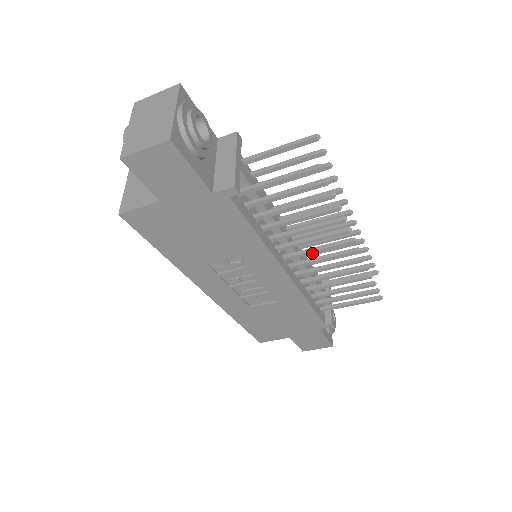
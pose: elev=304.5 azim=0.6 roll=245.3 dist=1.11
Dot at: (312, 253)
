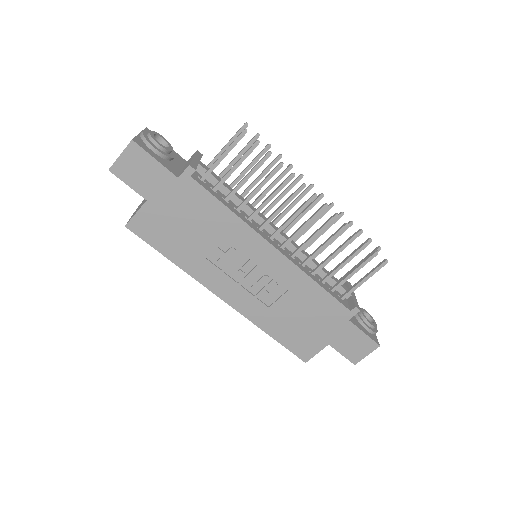
Dot at: (289, 223)
